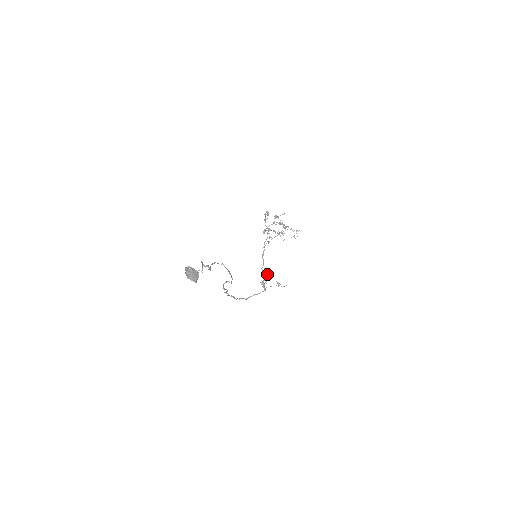
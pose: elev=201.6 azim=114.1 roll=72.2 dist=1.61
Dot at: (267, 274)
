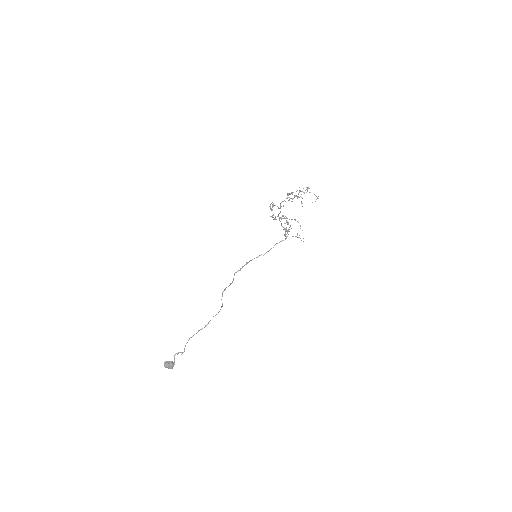
Dot at: (286, 231)
